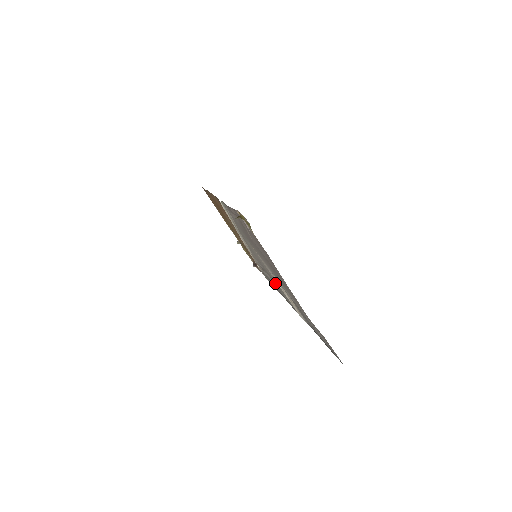
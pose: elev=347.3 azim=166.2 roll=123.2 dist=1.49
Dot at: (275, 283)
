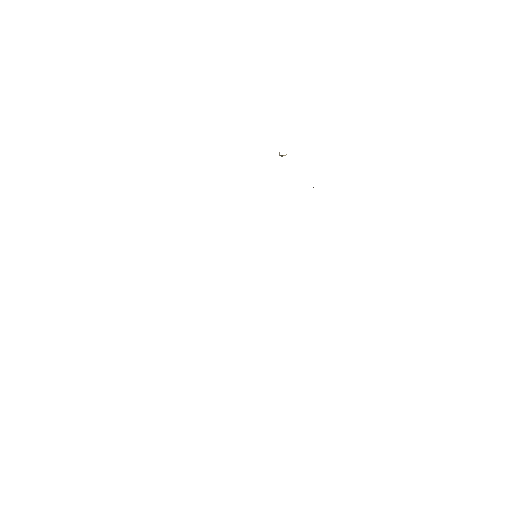
Dot at: occluded
